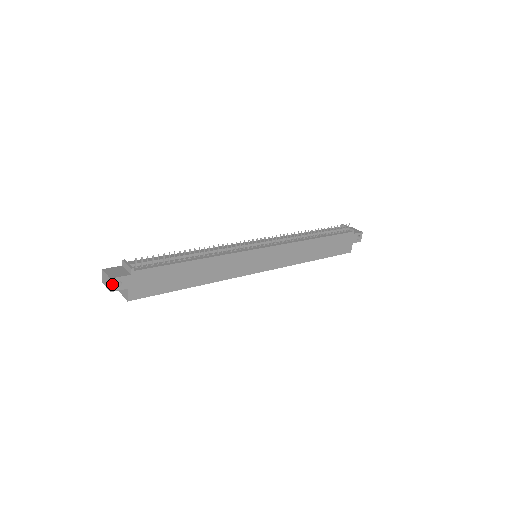
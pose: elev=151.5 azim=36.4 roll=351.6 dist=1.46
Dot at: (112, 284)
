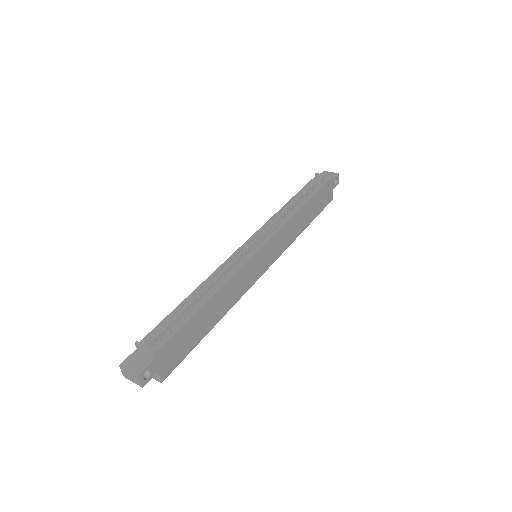
Dot at: (141, 379)
